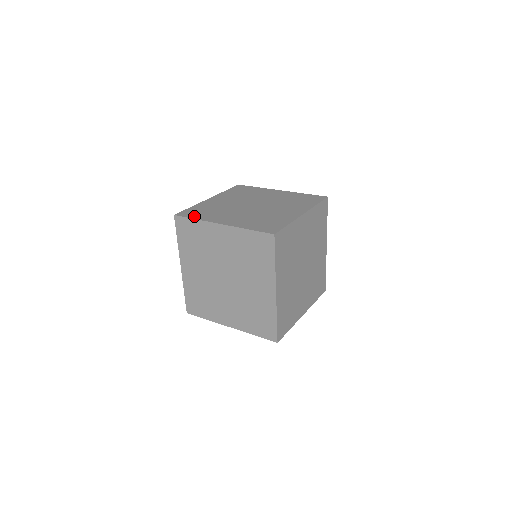
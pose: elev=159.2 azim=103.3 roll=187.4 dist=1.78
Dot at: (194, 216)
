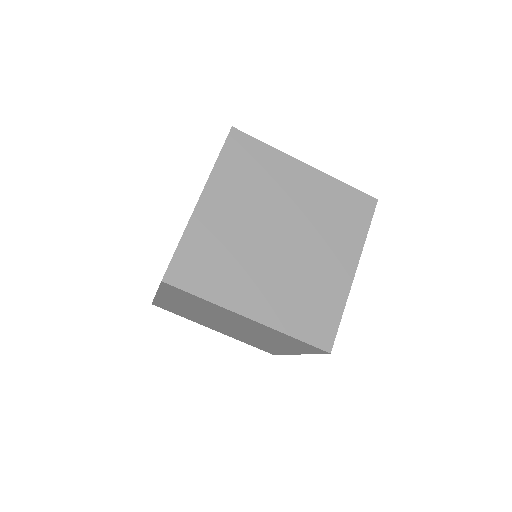
Dot at: (198, 287)
